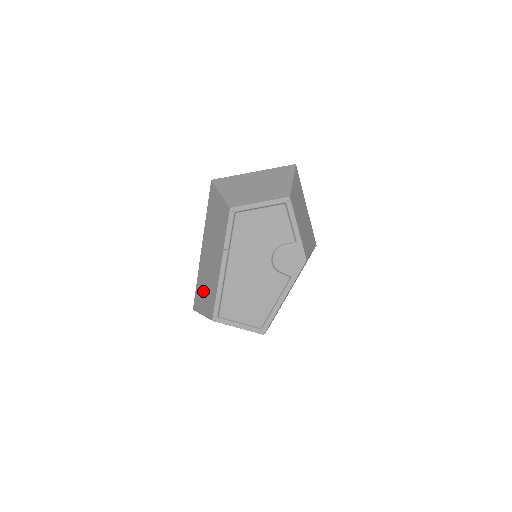
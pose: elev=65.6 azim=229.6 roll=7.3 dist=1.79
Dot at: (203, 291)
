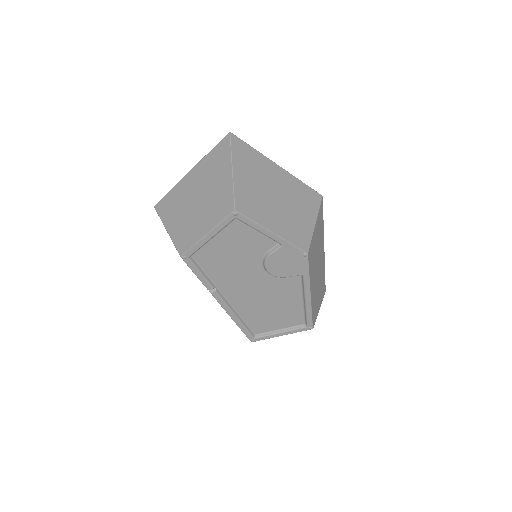
Dot at: occluded
